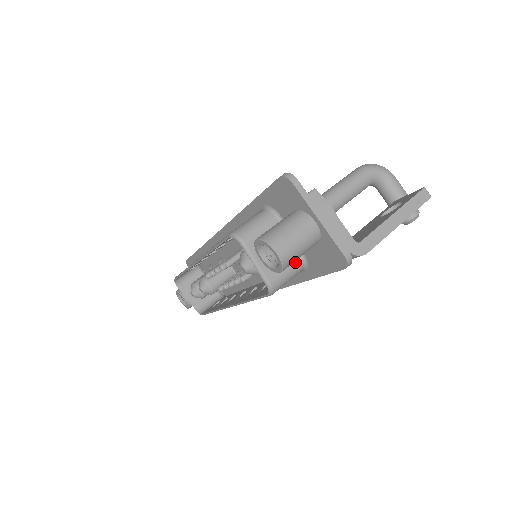
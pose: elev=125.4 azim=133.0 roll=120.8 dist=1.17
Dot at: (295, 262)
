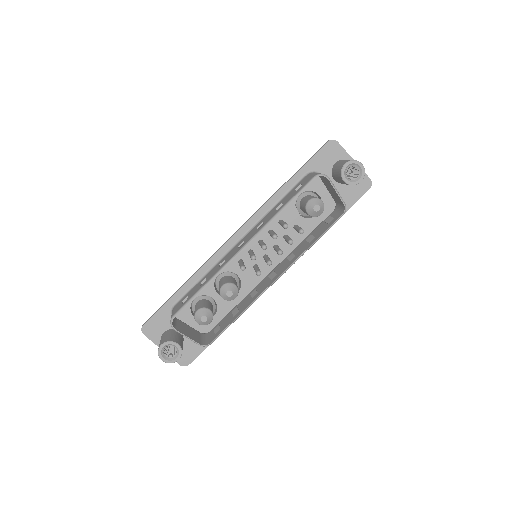
Dot at: occluded
